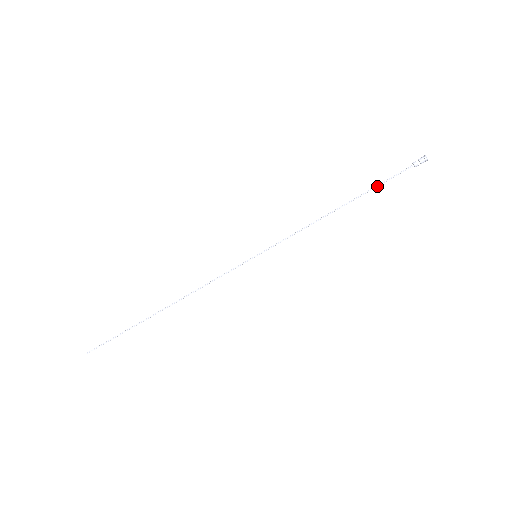
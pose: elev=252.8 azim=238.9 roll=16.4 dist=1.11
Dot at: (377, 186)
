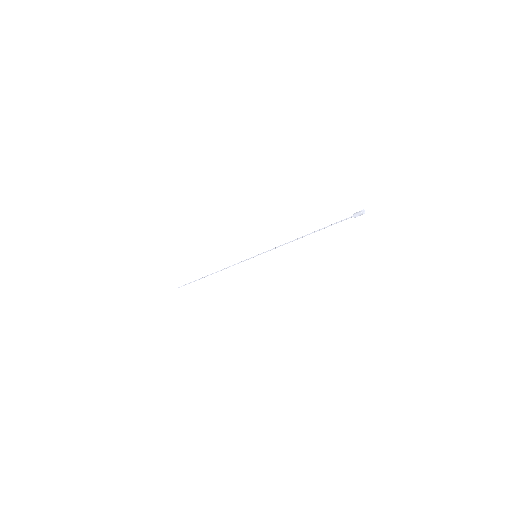
Dot at: occluded
